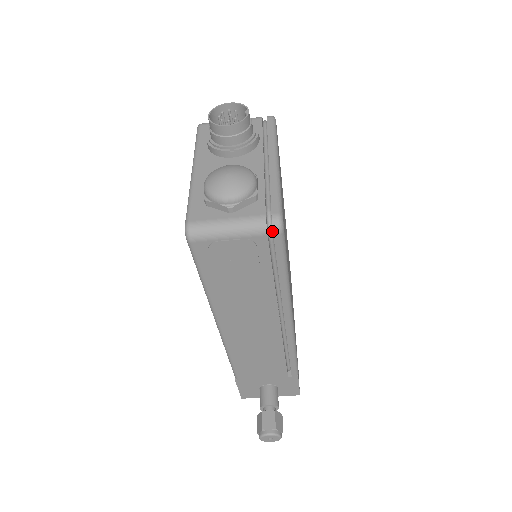
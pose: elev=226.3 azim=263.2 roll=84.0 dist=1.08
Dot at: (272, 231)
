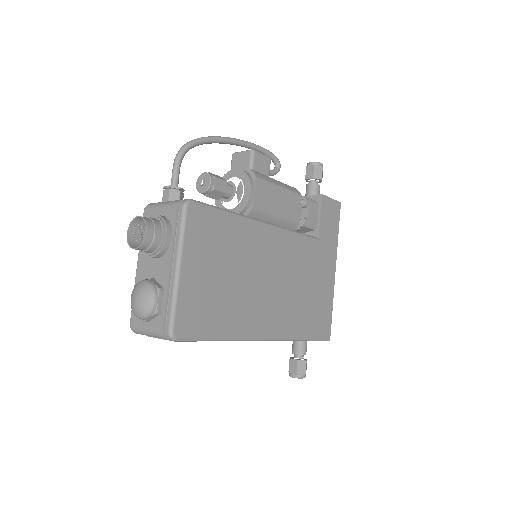
Dot at: occluded
